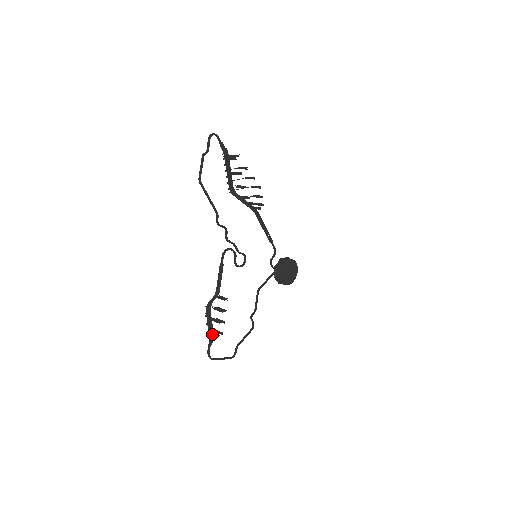
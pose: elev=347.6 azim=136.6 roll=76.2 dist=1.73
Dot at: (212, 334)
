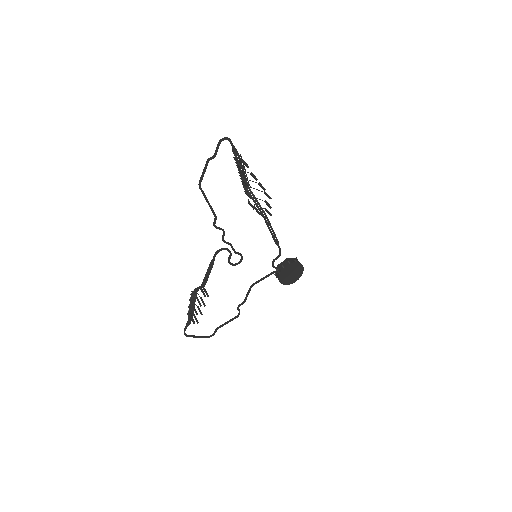
Dot at: occluded
